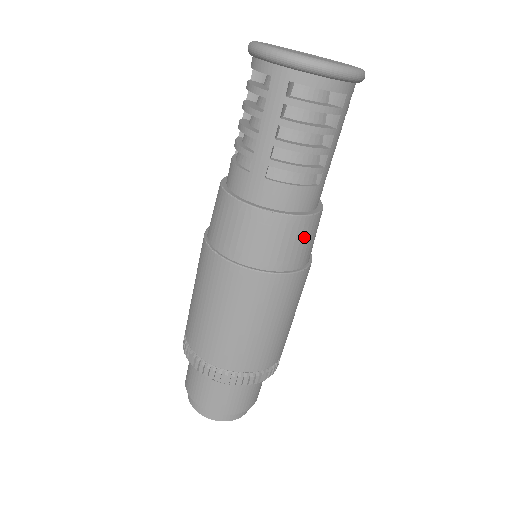
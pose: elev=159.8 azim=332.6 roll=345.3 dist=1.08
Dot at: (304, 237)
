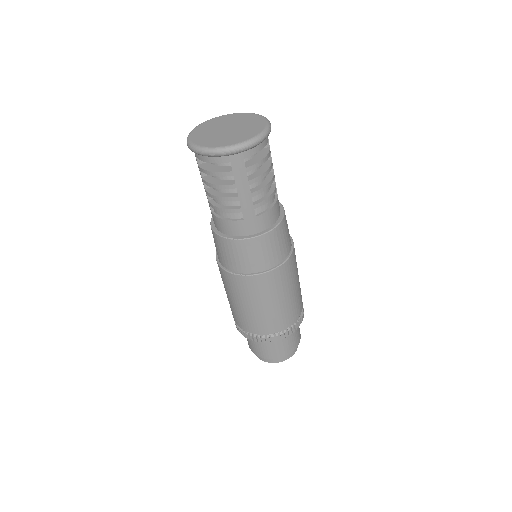
Dot at: (287, 228)
